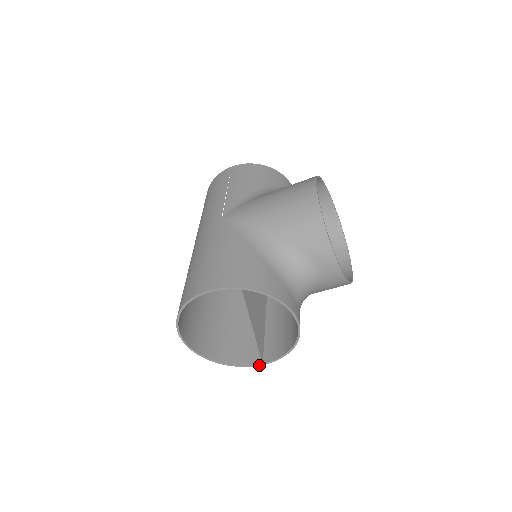
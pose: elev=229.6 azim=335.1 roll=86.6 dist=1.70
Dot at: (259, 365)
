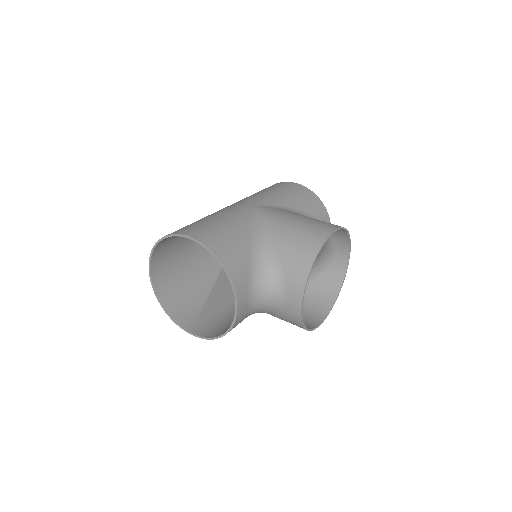
Dot at: (188, 332)
